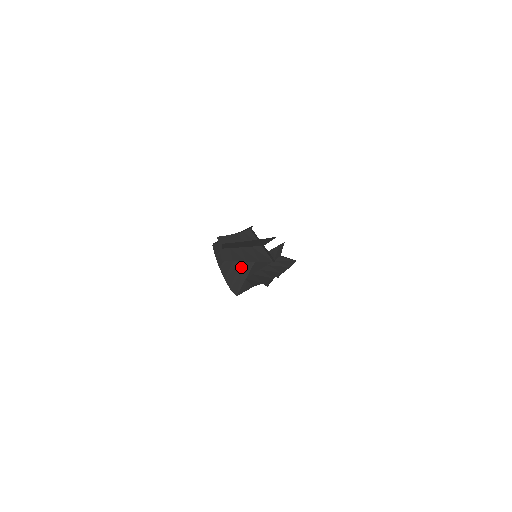
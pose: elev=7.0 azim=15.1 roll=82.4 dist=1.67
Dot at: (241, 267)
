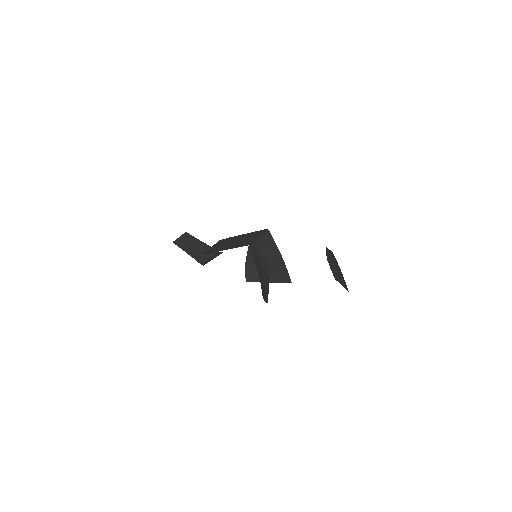
Dot at: (265, 277)
